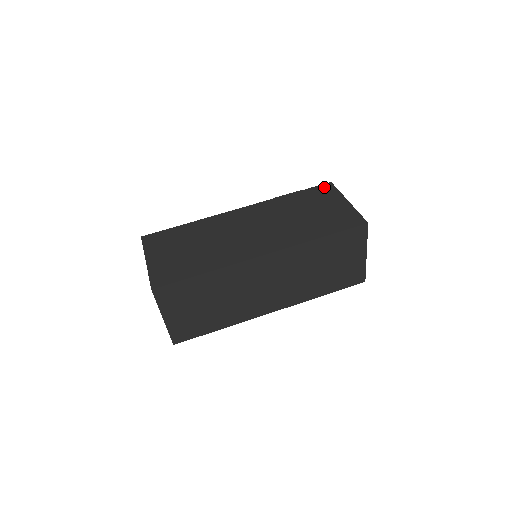
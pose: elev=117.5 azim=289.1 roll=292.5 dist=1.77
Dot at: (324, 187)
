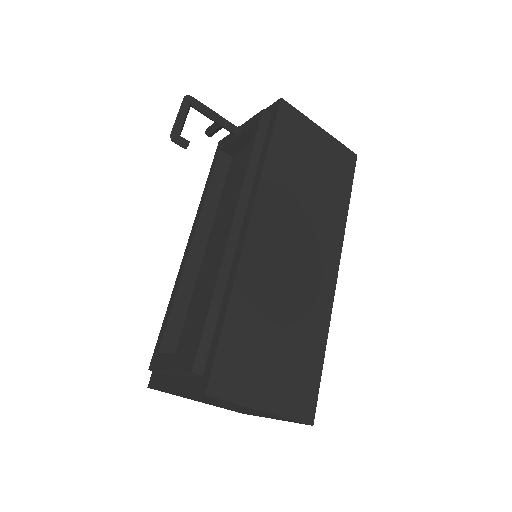
Dot at: (285, 114)
